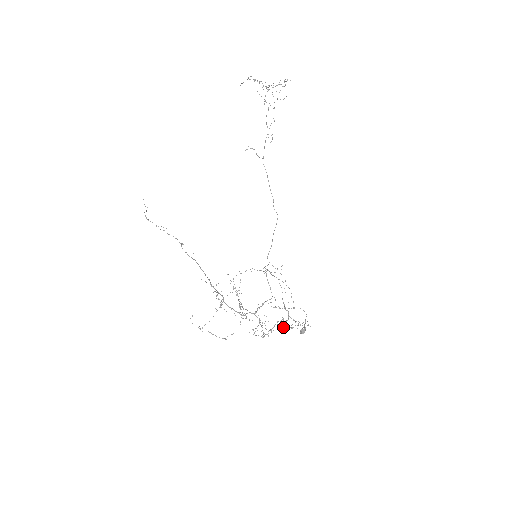
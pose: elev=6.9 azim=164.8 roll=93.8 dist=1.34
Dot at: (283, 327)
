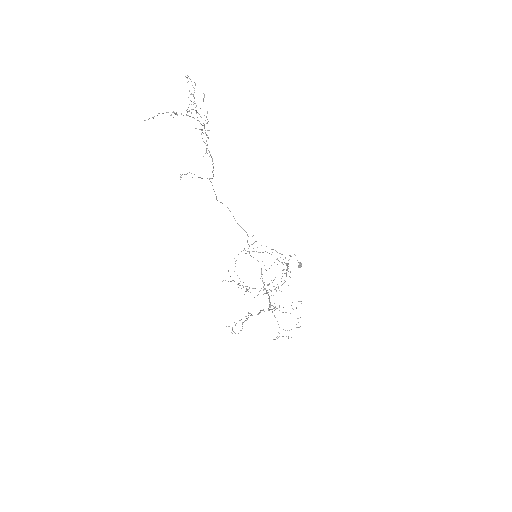
Dot at: occluded
